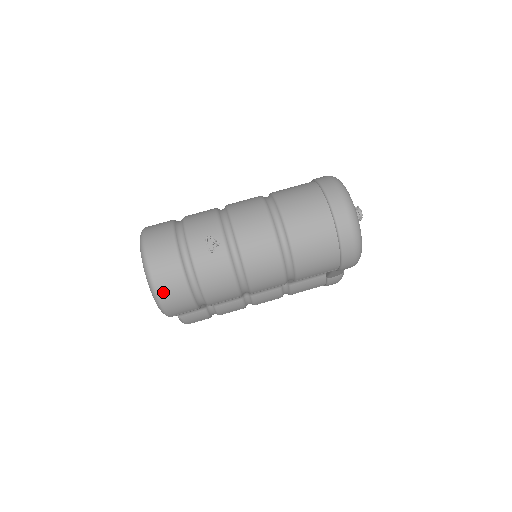
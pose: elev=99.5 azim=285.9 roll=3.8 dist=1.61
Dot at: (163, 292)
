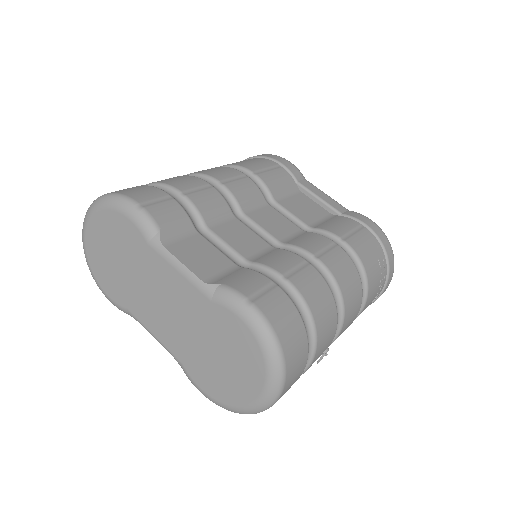
Dot at: occluded
